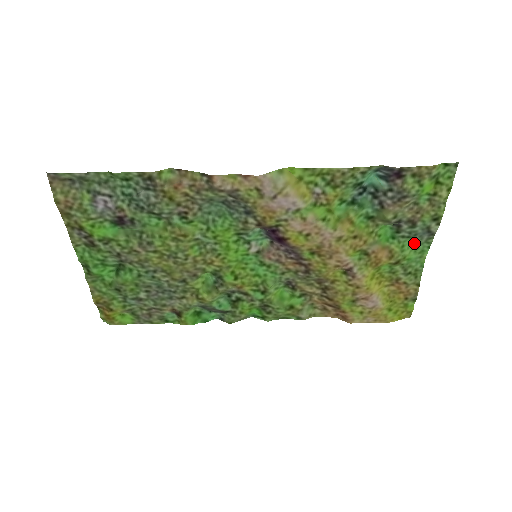
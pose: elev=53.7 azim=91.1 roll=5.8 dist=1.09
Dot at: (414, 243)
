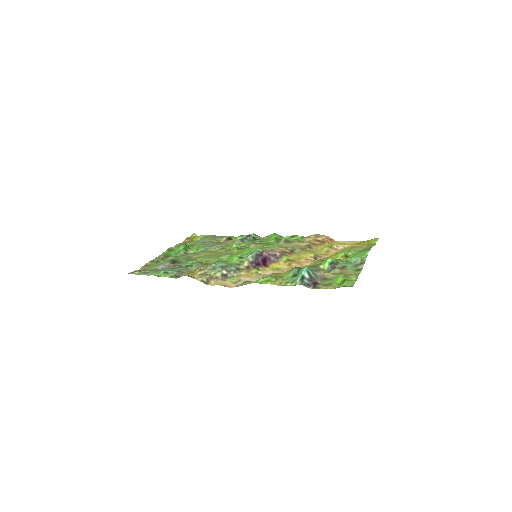
Dot at: (354, 258)
